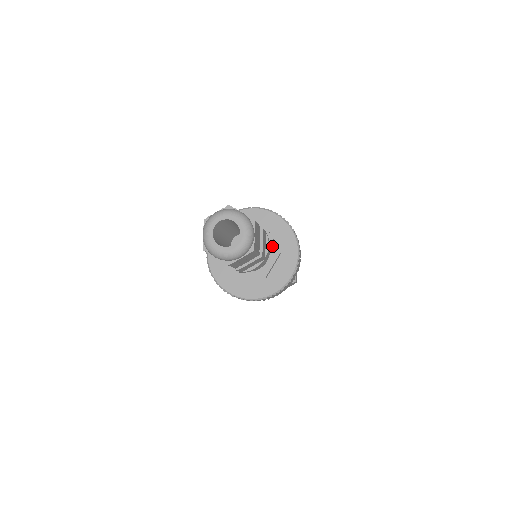
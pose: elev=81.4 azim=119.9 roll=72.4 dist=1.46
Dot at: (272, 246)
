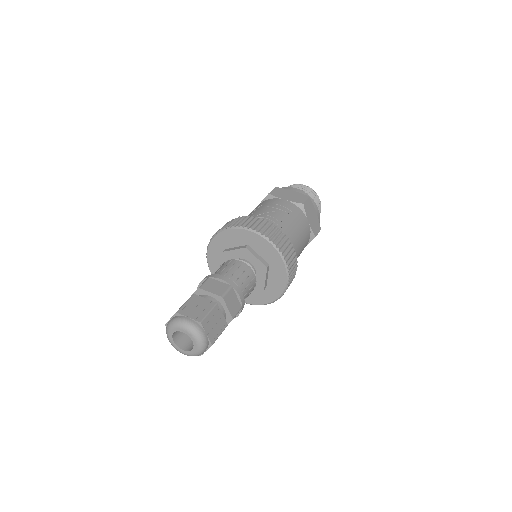
Dot at: (258, 263)
